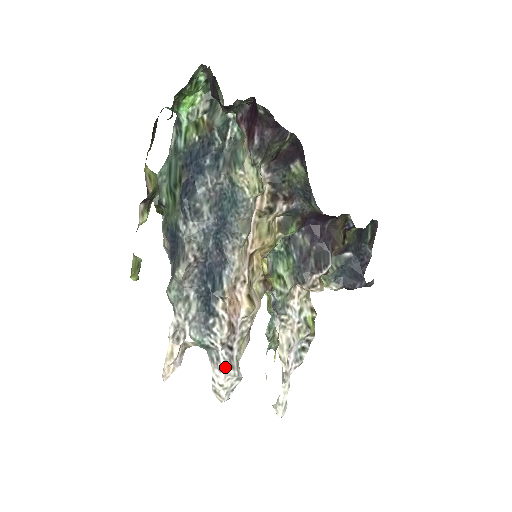
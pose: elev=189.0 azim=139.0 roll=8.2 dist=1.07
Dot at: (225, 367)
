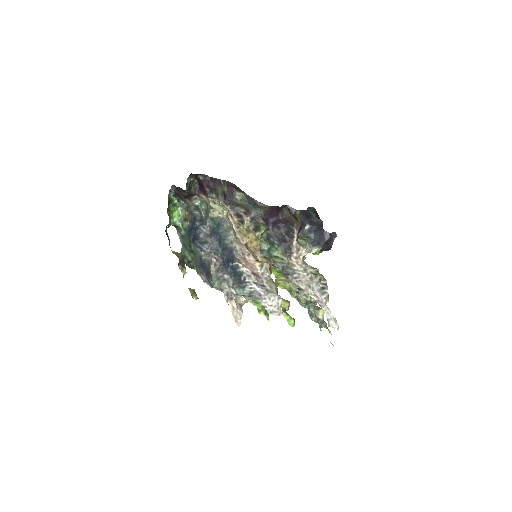
Dot at: (266, 295)
